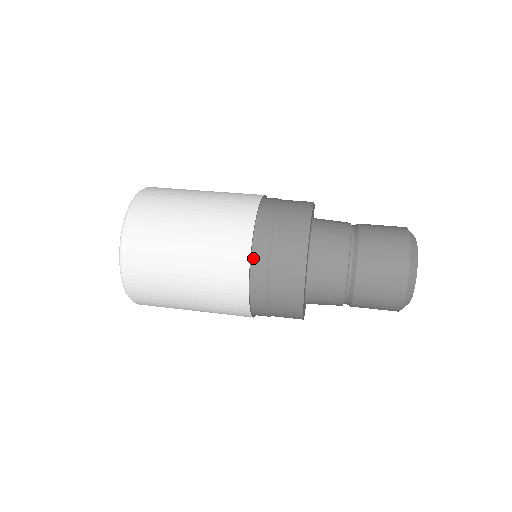
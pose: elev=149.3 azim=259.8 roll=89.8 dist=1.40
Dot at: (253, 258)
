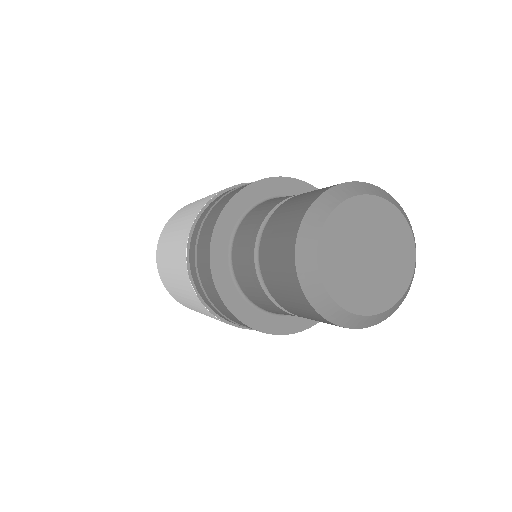
Dot at: occluded
